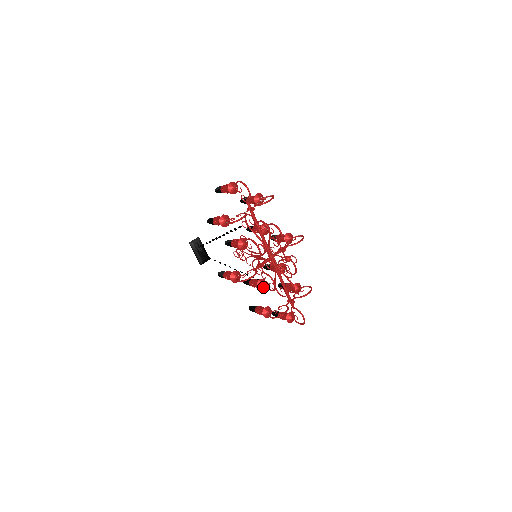
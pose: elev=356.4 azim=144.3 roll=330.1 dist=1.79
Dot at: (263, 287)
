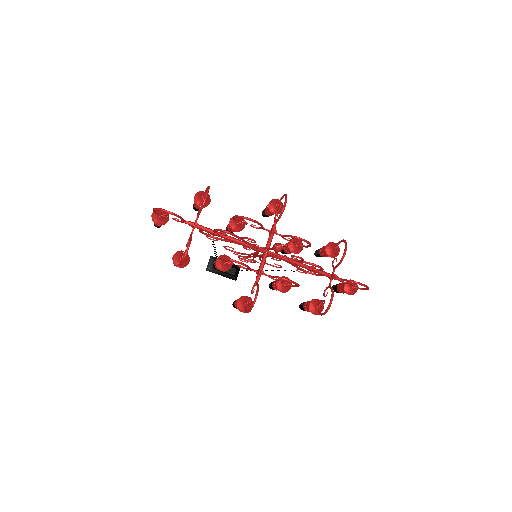
Dot at: (287, 286)
